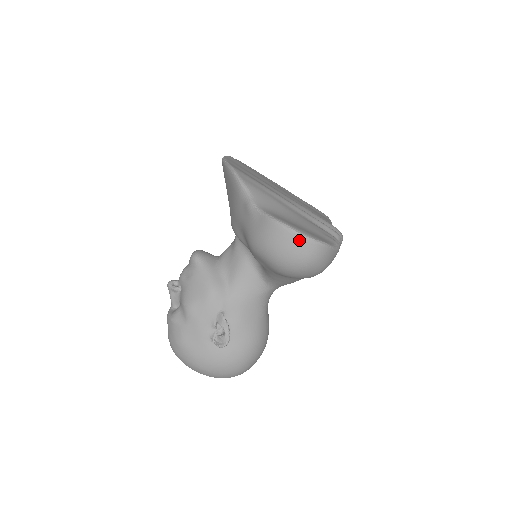
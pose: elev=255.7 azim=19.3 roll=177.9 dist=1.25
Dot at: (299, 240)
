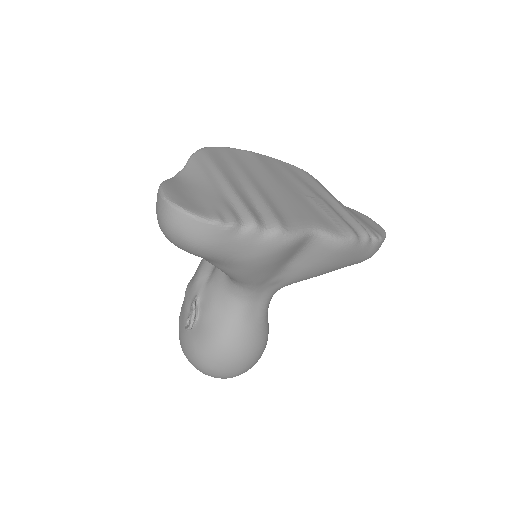
Dot at: (160, 200)
